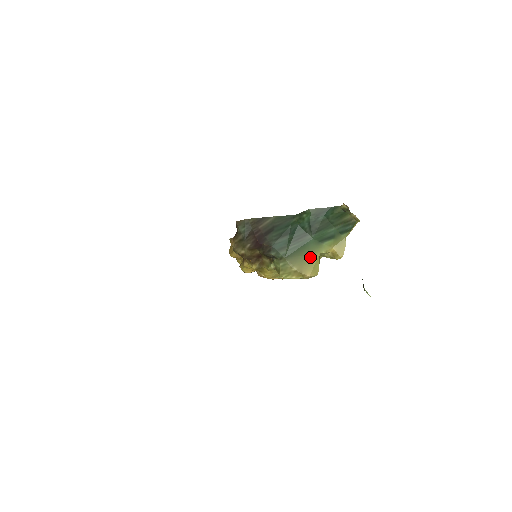
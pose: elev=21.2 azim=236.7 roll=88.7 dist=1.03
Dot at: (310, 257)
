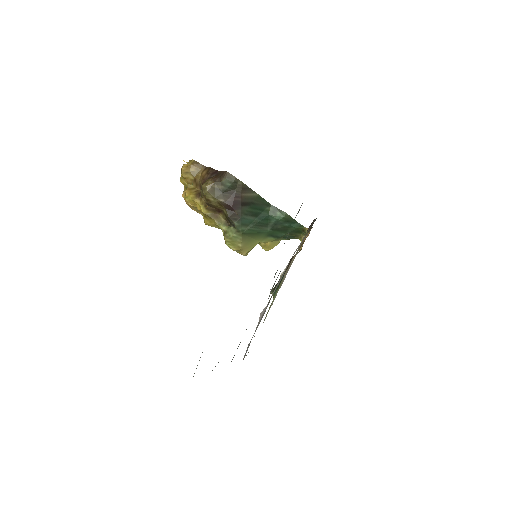
Dot at: (254, 241)
